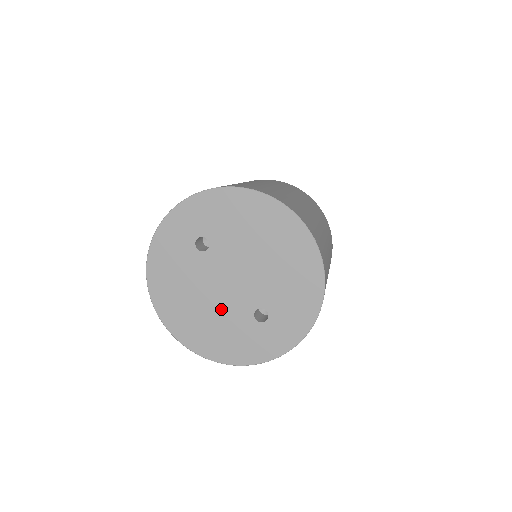
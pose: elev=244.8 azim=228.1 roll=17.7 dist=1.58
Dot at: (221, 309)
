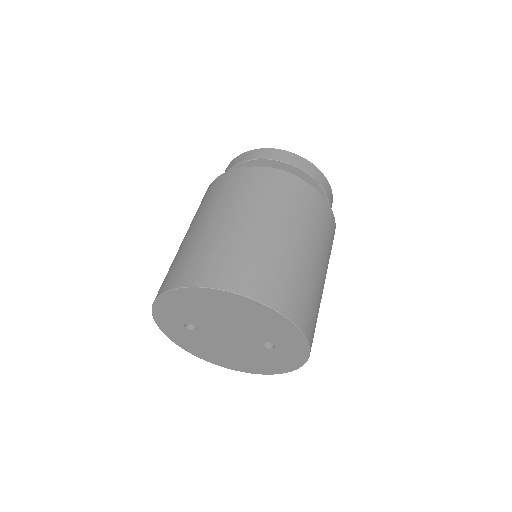
Dot at: (244, 351)
